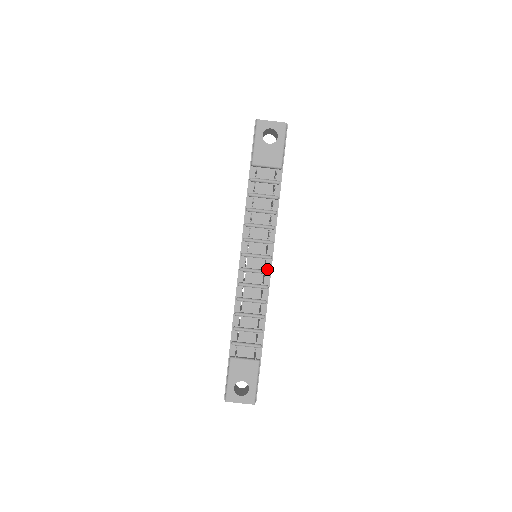
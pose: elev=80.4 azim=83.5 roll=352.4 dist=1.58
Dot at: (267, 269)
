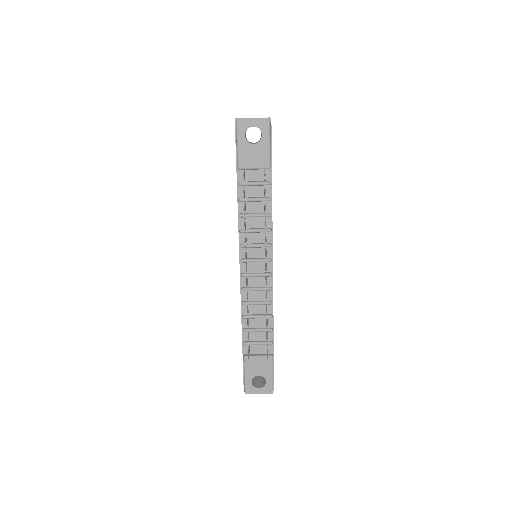
Dot at: (268, 271)
